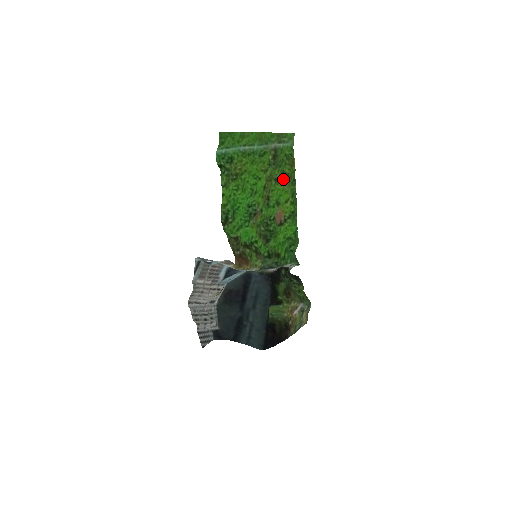
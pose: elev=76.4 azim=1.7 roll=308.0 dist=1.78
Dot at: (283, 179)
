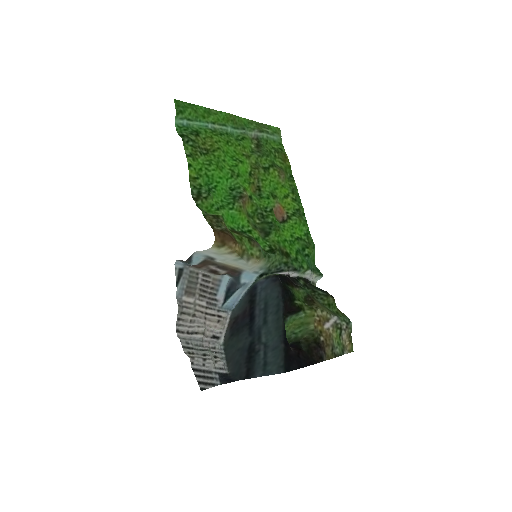
Dot at: (275, 170)
